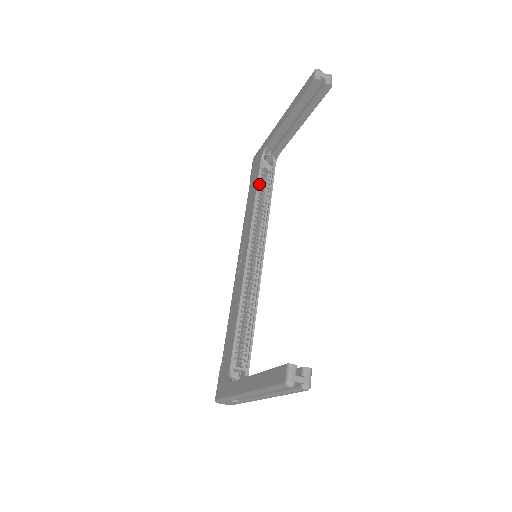
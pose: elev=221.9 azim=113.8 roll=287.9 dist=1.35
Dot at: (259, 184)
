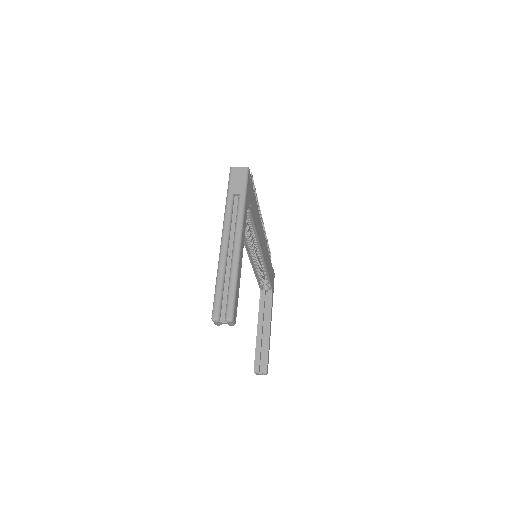
Dot at: occluded
